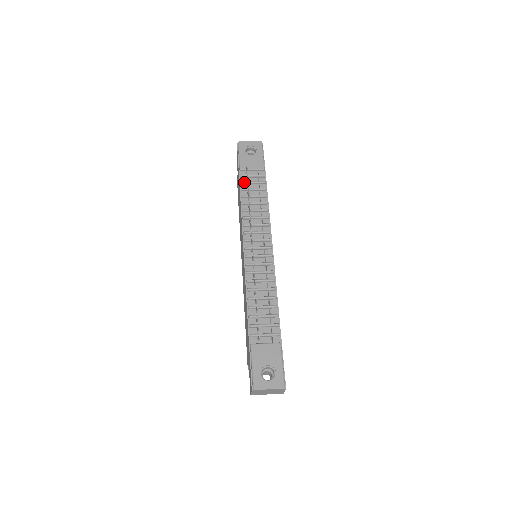
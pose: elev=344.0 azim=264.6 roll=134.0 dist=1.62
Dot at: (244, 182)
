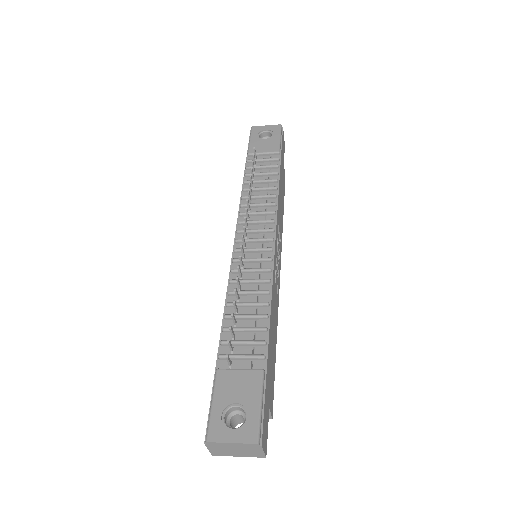
Dot at: (250, 167)
